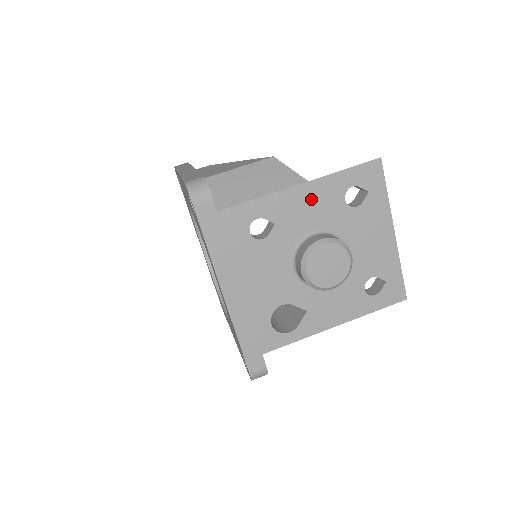
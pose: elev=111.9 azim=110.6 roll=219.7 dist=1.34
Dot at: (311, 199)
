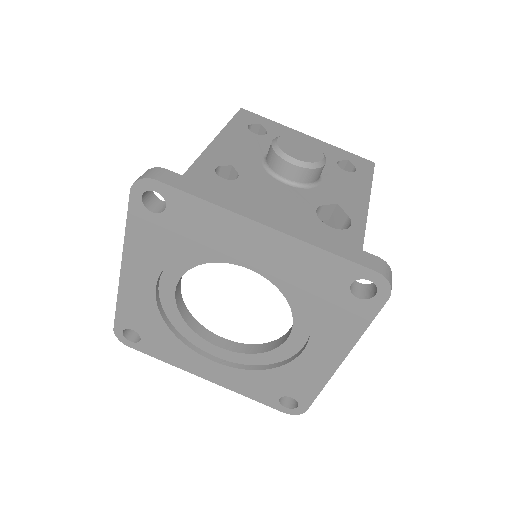
Dot at: (234, 142)
